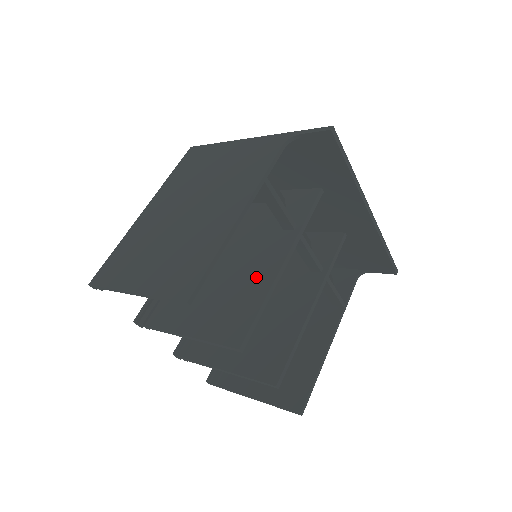
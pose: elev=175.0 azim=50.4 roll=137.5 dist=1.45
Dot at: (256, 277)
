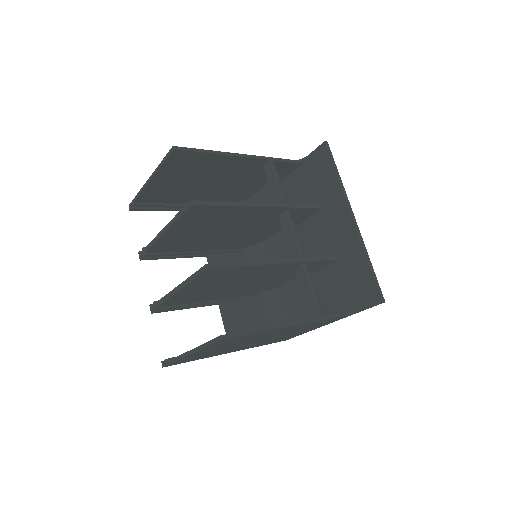
Dot at: occluded
